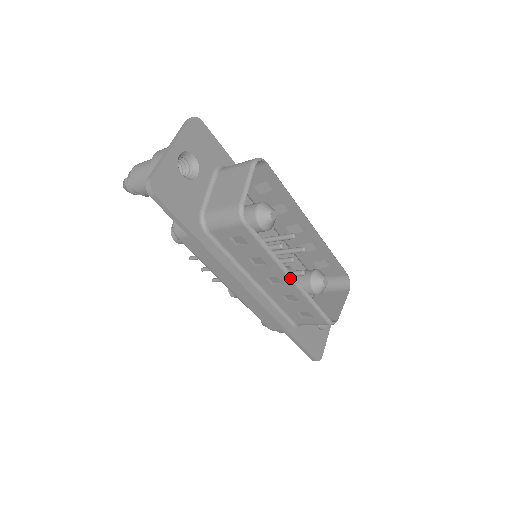
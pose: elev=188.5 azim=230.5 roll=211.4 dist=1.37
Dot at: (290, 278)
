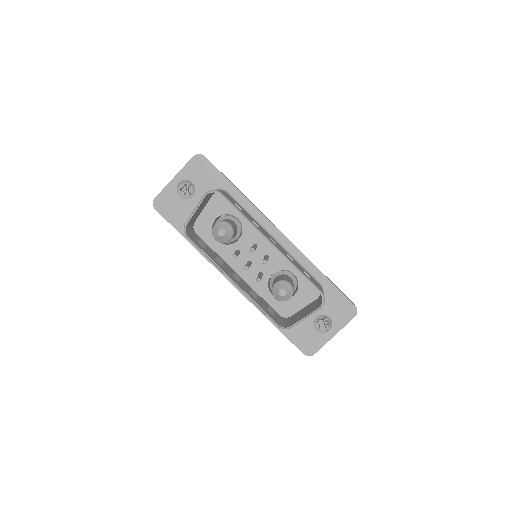
Dot at: (232, 281)
